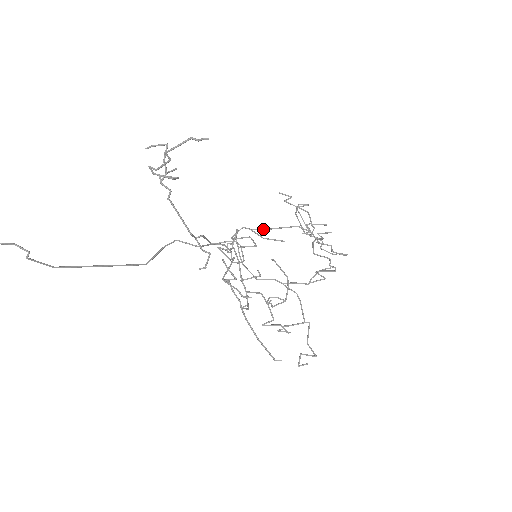
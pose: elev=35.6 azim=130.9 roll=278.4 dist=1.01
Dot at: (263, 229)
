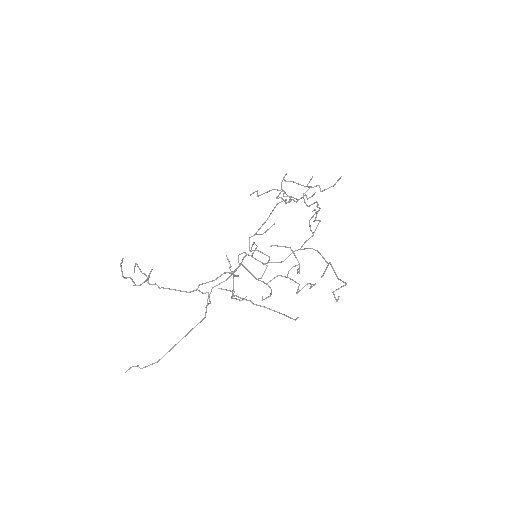
Dot at: occluded
